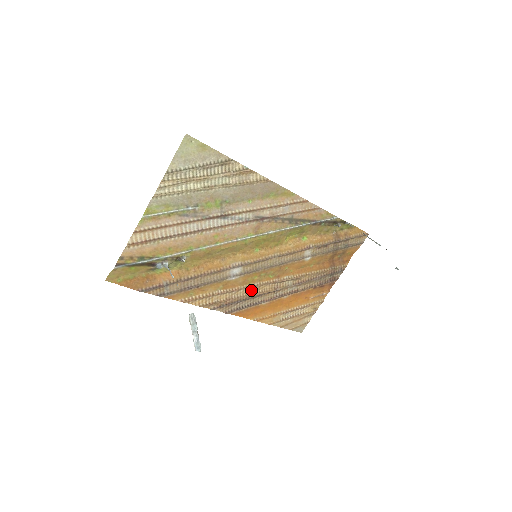
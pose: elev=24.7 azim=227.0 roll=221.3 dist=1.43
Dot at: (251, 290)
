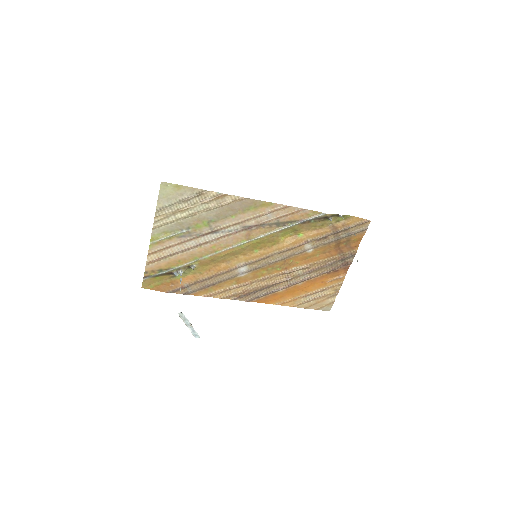
Dot at: (264, 282)
